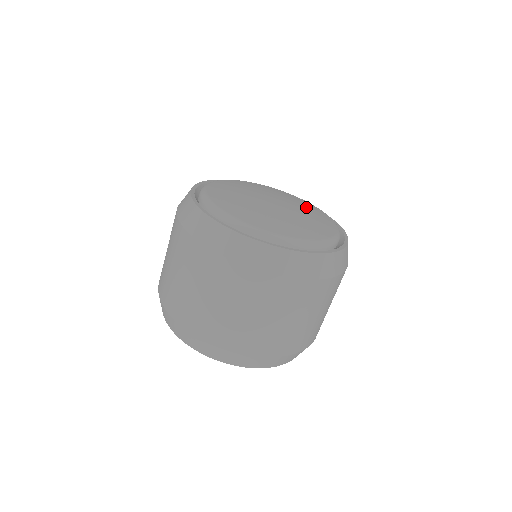
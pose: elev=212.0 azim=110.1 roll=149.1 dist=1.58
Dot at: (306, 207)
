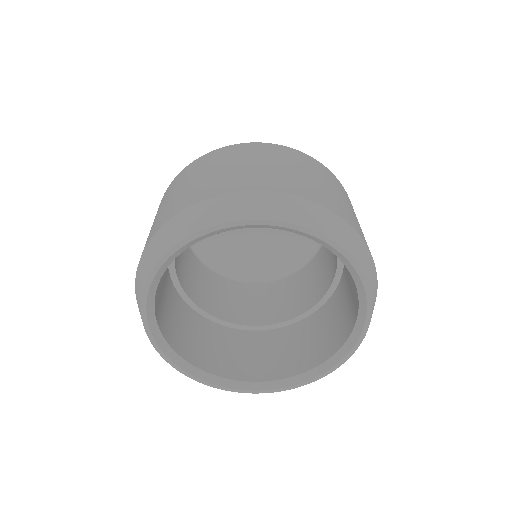
Dot at: occluded
